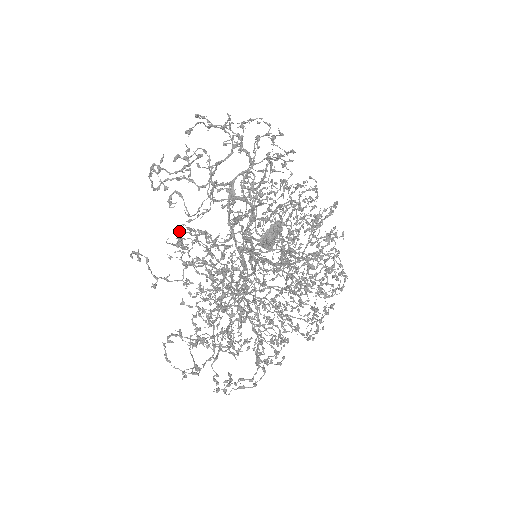
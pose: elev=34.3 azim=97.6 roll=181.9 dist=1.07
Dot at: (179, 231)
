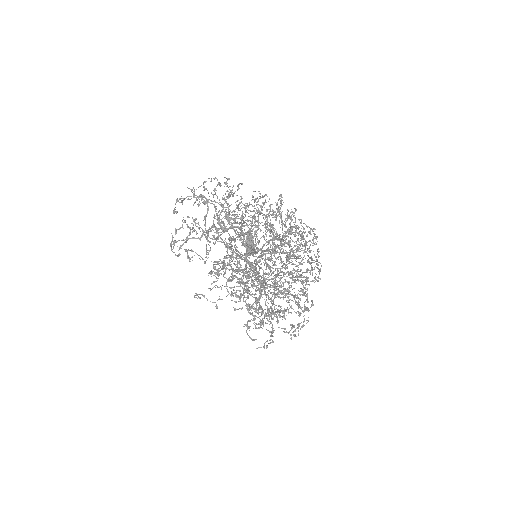
Dot at: (213, 265)
